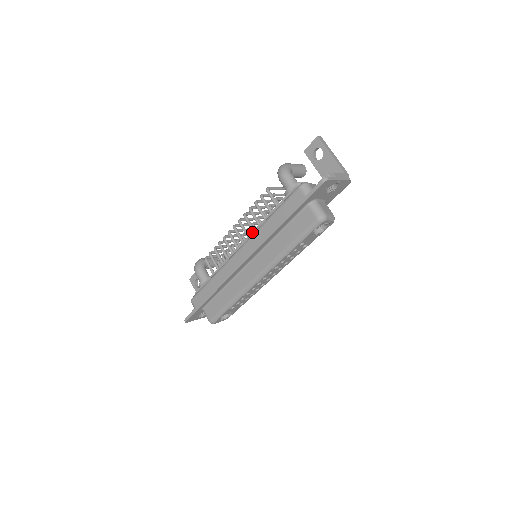
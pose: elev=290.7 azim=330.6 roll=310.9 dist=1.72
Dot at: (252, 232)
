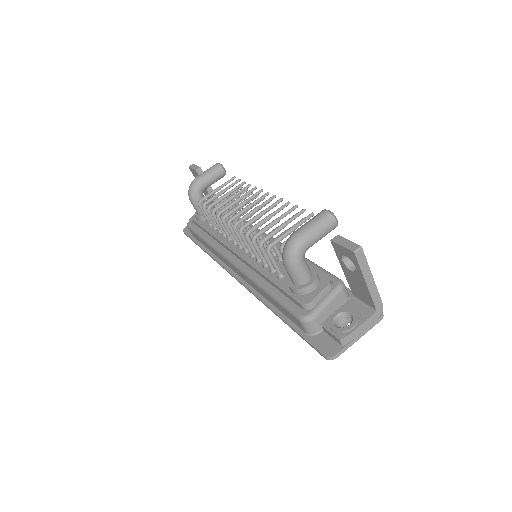
Dot at: (247, 263)
